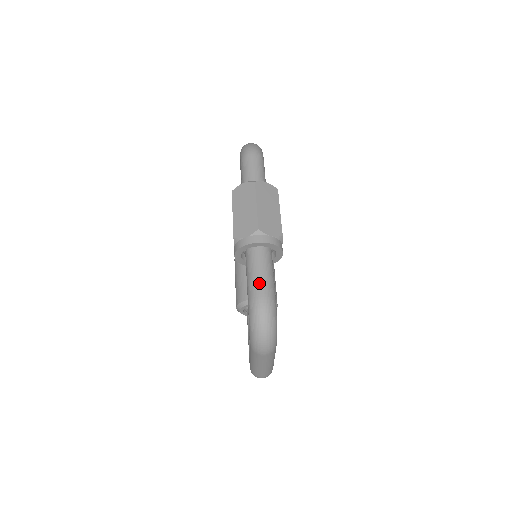
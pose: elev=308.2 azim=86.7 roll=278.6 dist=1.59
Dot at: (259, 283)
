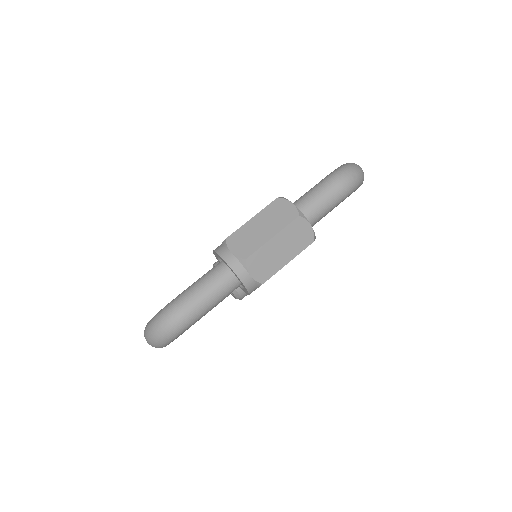
Dot at: (195, 298)
